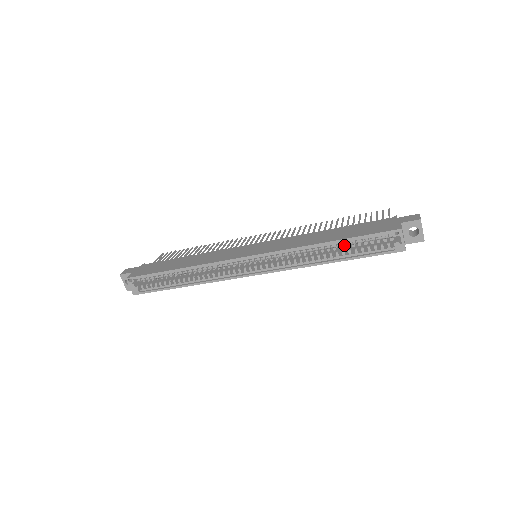
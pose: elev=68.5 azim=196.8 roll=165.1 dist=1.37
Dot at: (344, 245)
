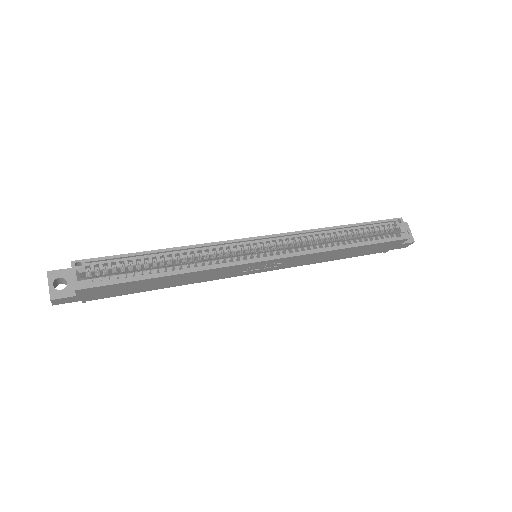
Dot at: (356, 233)
